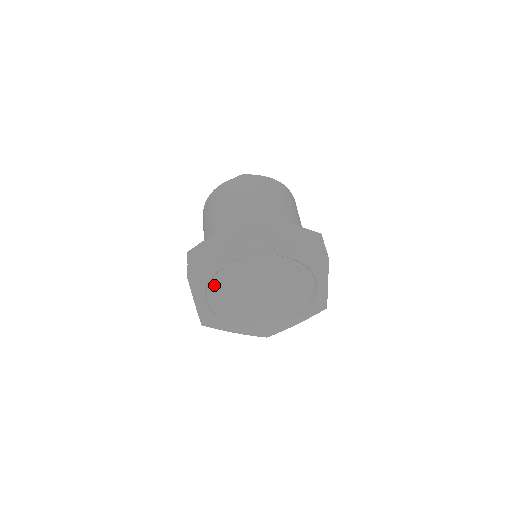
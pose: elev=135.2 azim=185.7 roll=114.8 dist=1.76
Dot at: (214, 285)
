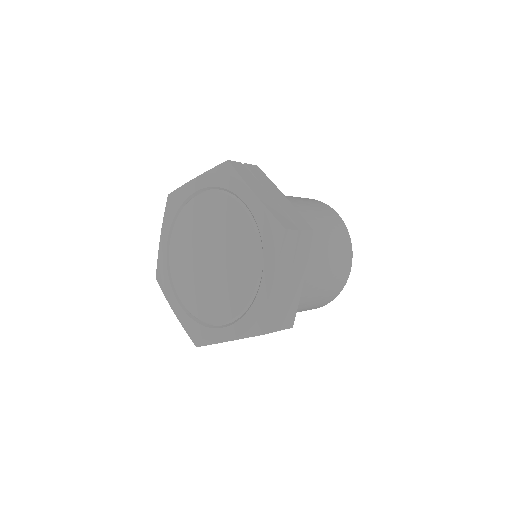
Dot at: (180, 217)
